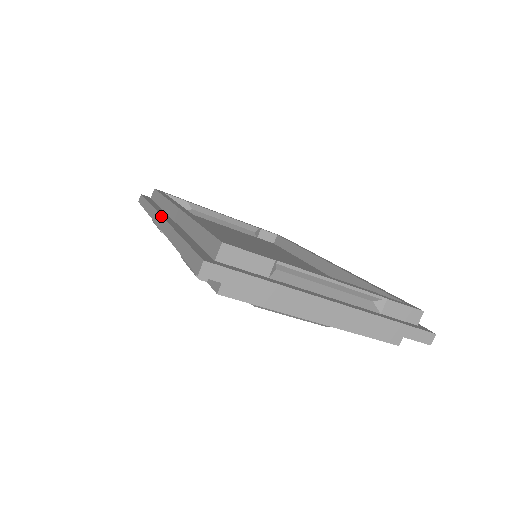
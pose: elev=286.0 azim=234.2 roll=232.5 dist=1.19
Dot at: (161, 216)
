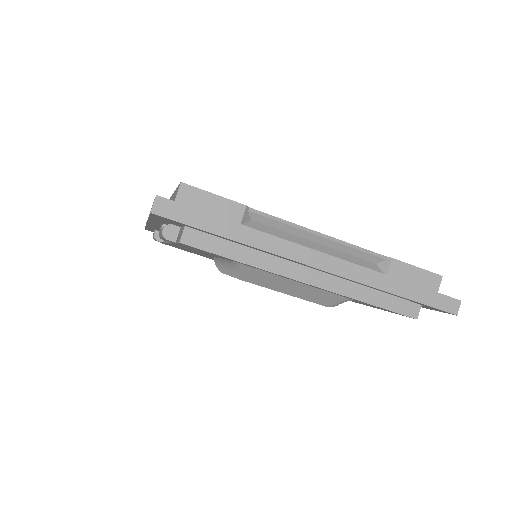
Dot at: occluded
